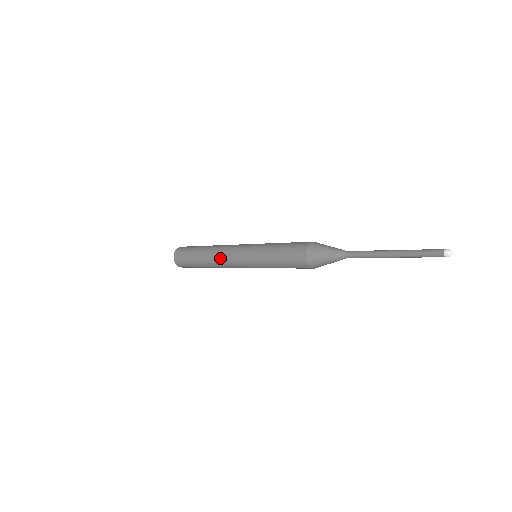
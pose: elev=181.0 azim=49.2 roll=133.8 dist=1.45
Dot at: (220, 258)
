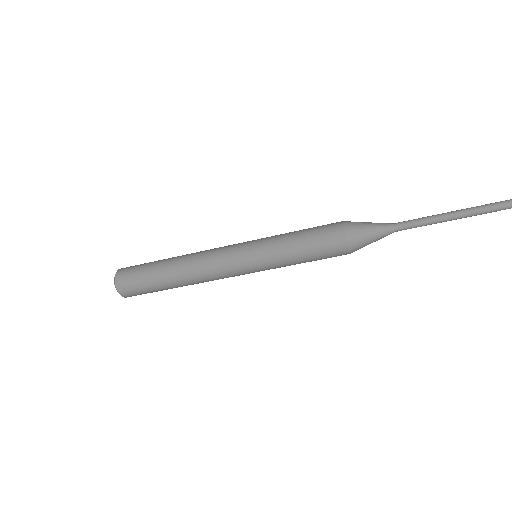
Dot at: (203, 262)
